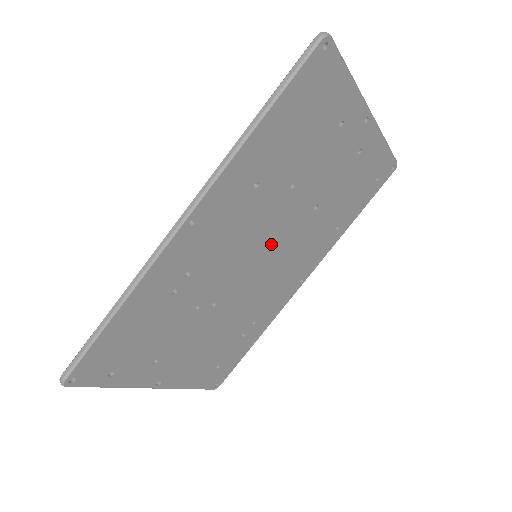
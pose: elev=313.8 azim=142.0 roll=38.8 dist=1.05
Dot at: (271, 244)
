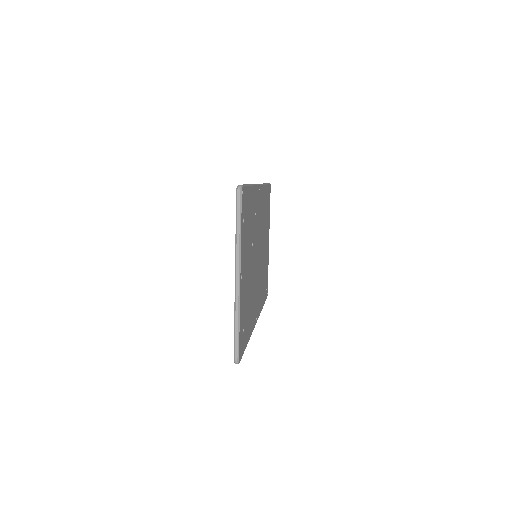
Dot at: (259, 256)
